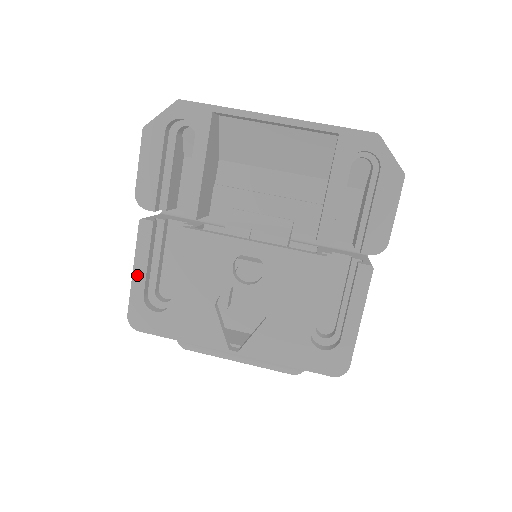
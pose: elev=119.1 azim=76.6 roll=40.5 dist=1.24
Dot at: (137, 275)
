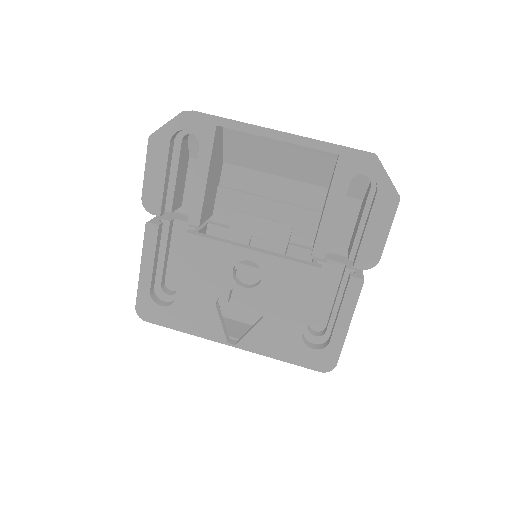
Dot at: (144, 272)
